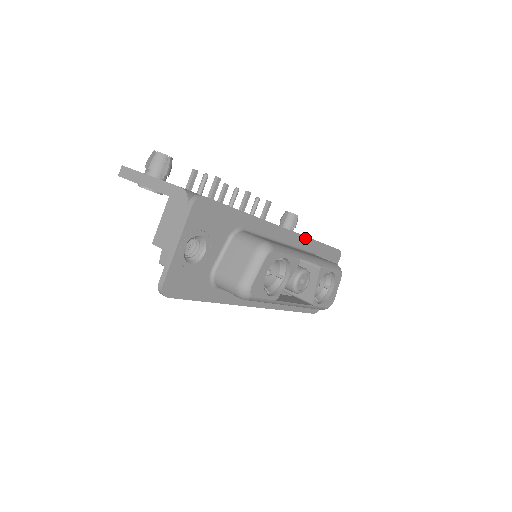
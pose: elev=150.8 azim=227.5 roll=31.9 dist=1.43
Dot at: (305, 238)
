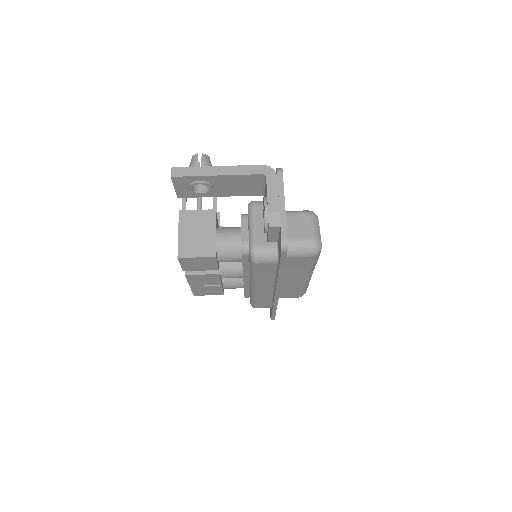
Dot at: occluded
